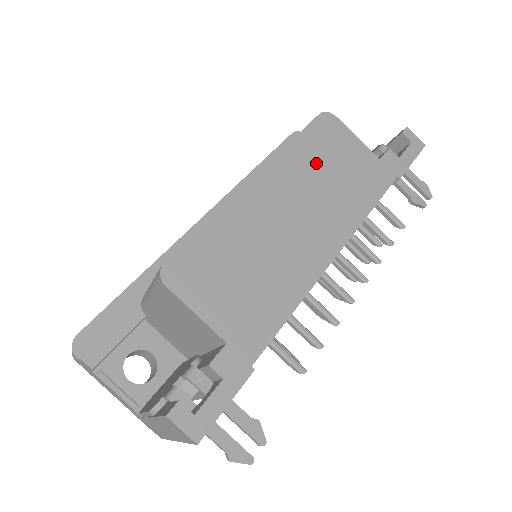
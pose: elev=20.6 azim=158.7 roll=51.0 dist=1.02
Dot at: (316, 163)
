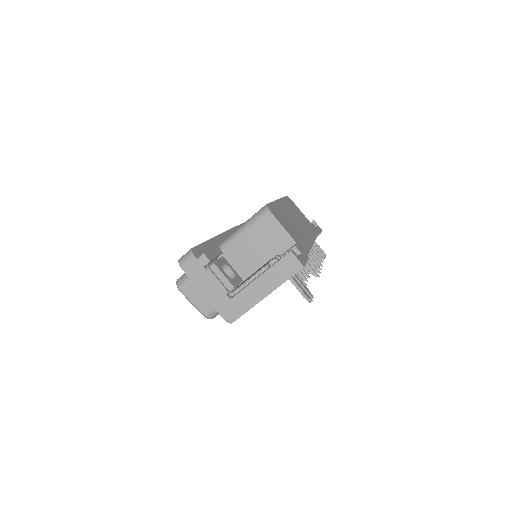
Dot at: (294, 210)
